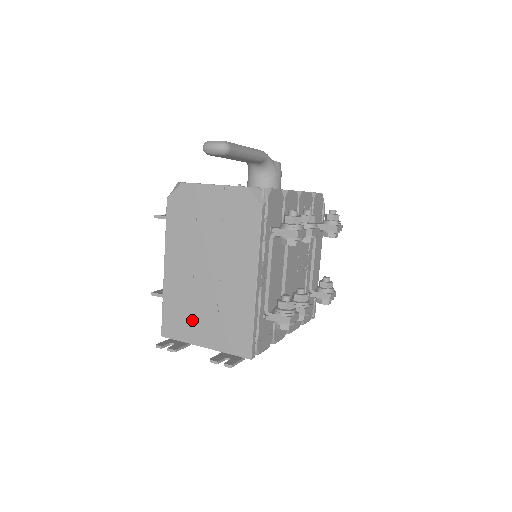
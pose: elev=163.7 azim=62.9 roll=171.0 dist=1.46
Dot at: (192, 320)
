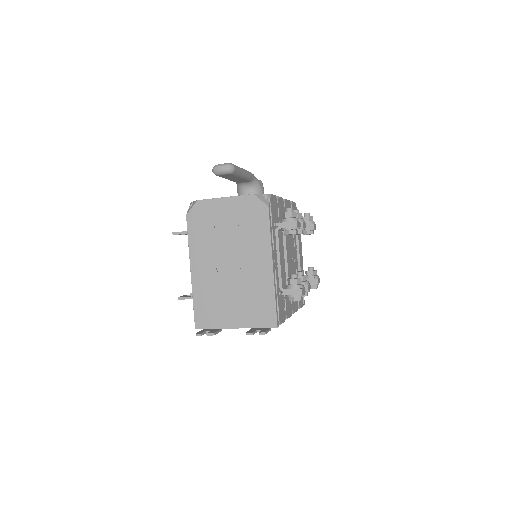
Dot at: (222, 308)
